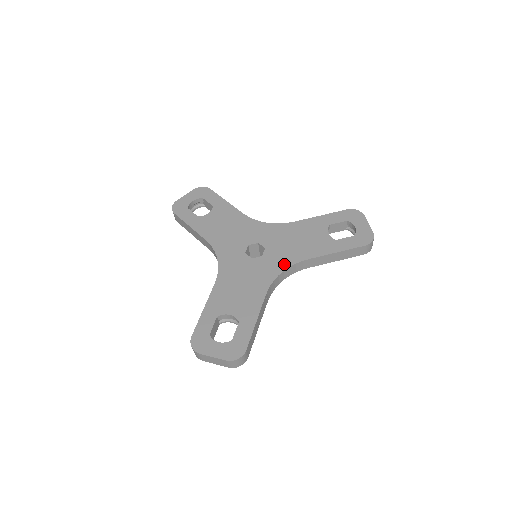
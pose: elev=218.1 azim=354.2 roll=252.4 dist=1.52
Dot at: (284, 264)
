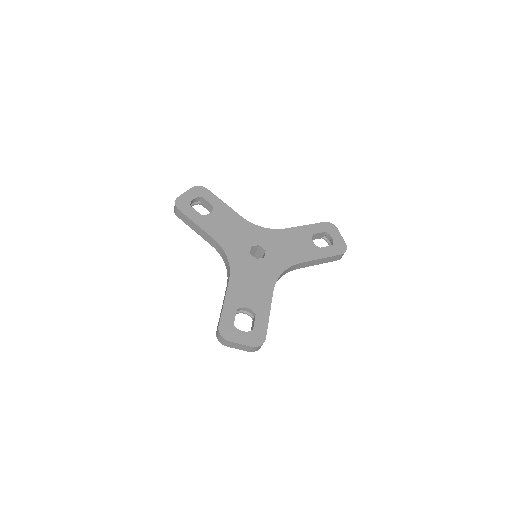
Dot at: (283, 266)
